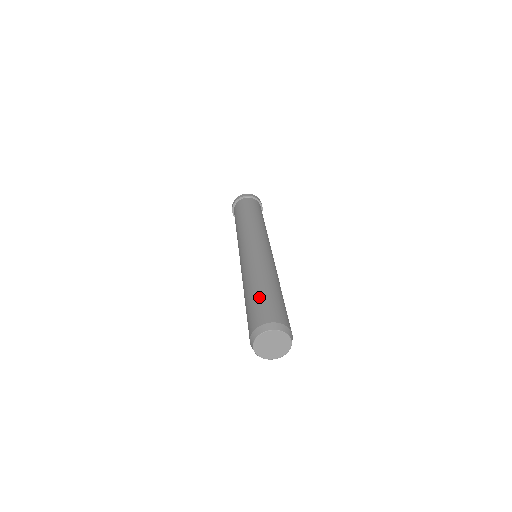
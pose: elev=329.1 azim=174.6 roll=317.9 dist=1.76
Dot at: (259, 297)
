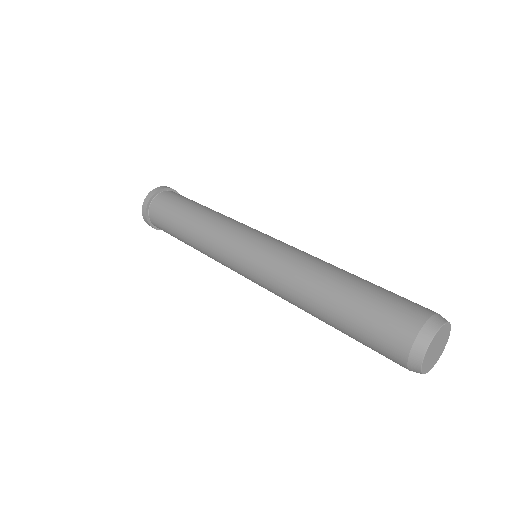
Dot at: (372, 289)
